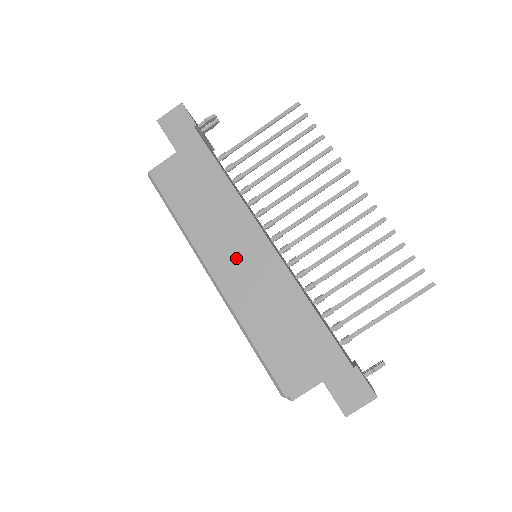
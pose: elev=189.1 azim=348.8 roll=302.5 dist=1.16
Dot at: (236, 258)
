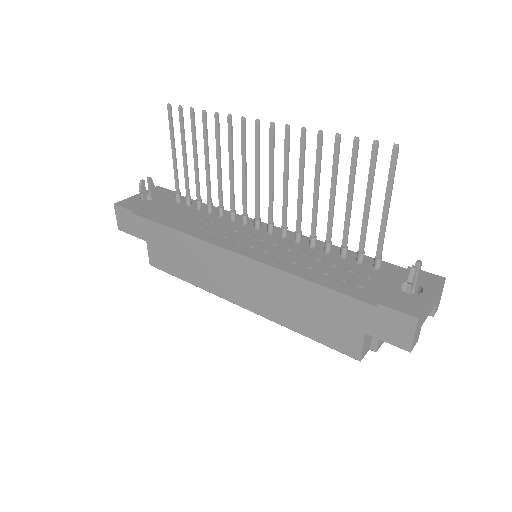
Dot at: (236, 281)
